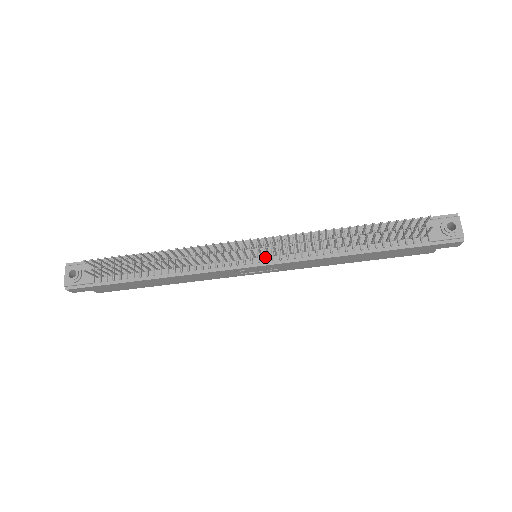
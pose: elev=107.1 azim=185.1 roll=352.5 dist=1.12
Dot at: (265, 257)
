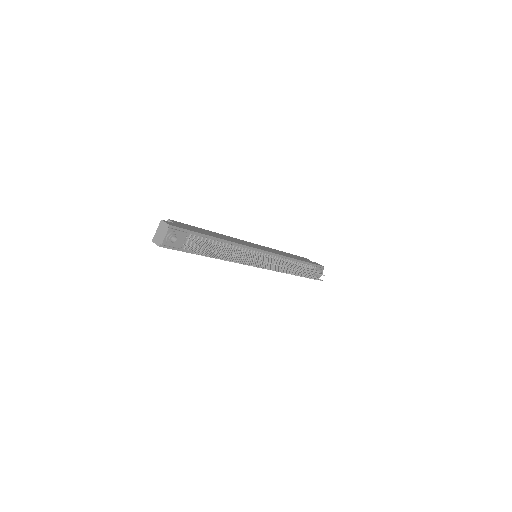
Dot at: (264, 264)
